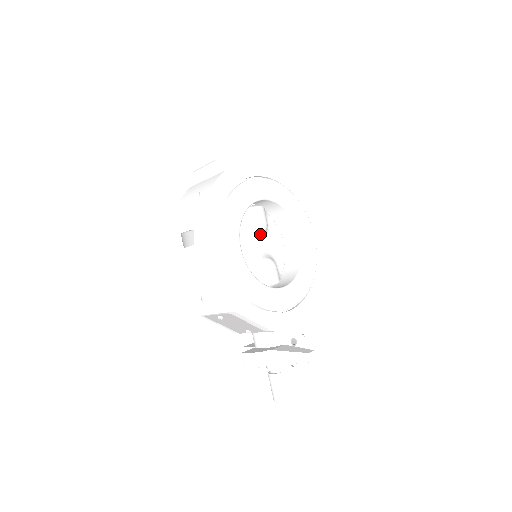
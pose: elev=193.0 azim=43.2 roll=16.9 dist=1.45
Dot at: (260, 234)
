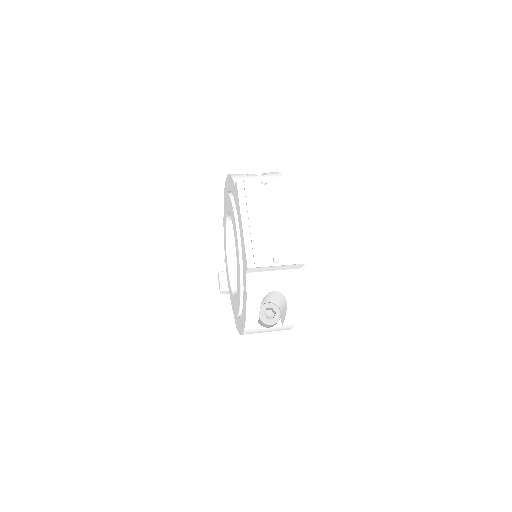
Dot at: occluded
